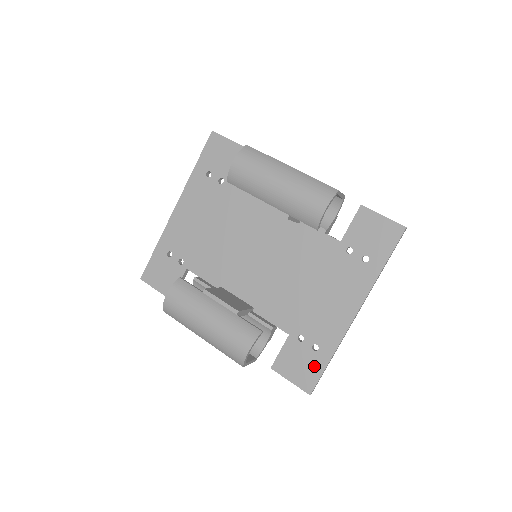
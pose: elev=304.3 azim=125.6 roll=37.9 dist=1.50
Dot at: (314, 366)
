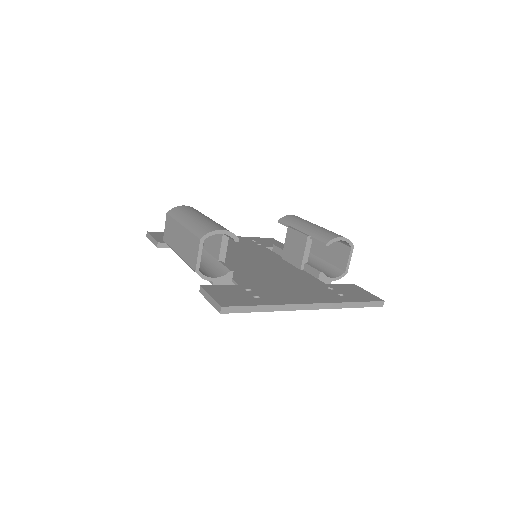
Dot at: (245, 301)
